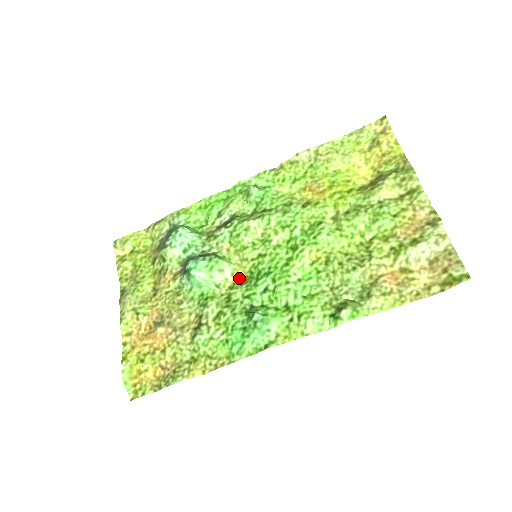
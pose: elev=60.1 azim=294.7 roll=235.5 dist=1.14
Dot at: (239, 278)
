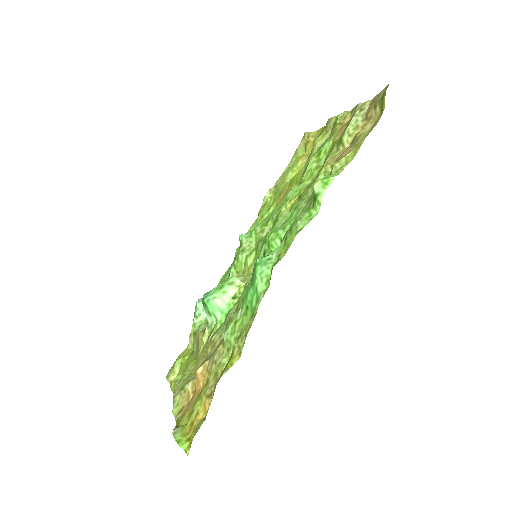
Dot at: occluded
